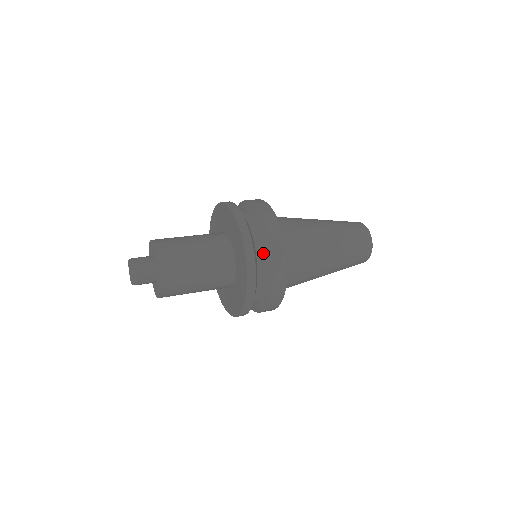
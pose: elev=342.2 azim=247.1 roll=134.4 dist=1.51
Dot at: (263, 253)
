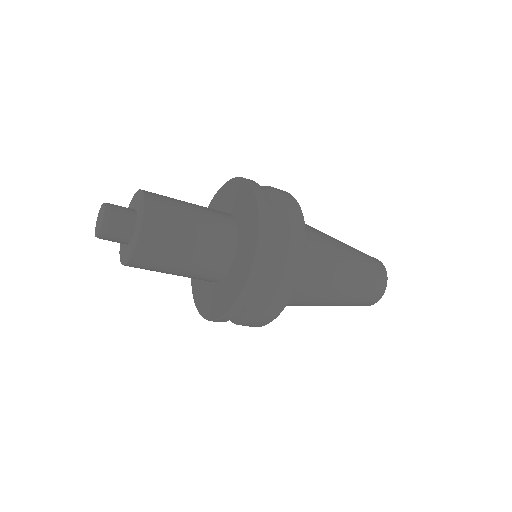
Dot at: (275, 252)
